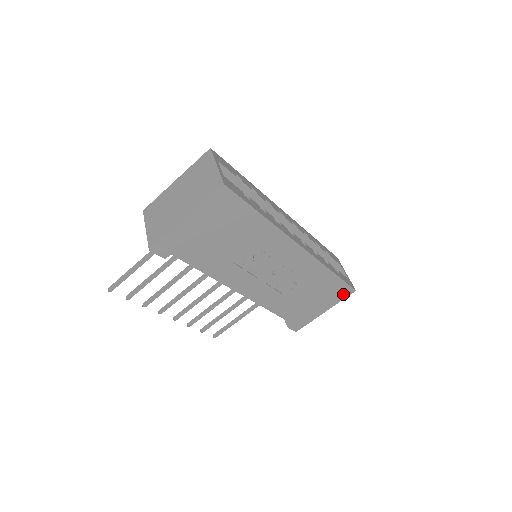
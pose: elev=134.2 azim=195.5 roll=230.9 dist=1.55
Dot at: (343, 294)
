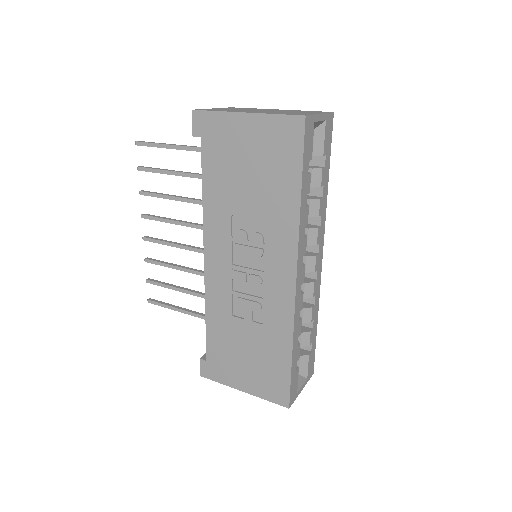
Dot at: (275, 394)
